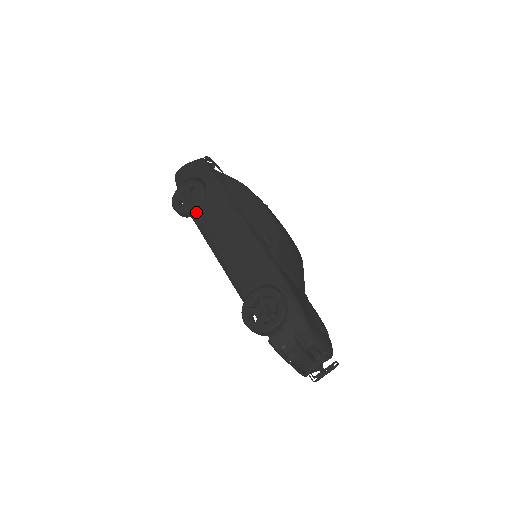
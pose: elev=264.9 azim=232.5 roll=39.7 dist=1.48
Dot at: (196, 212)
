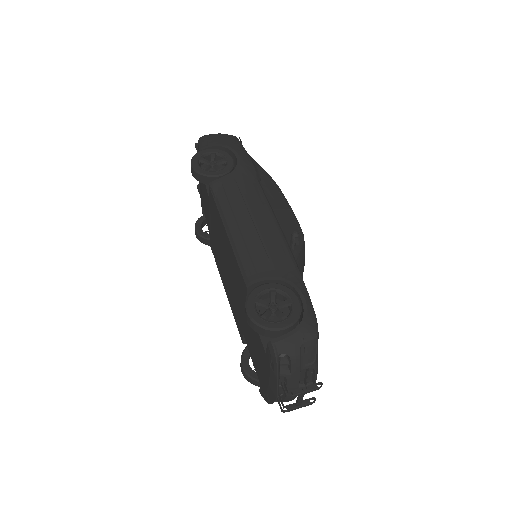
Dot at: (218, 180)
